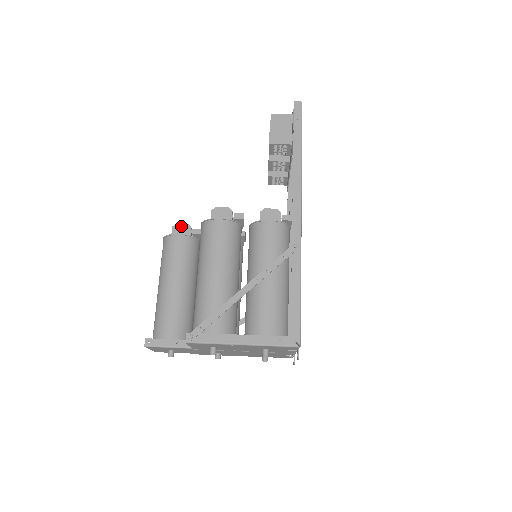
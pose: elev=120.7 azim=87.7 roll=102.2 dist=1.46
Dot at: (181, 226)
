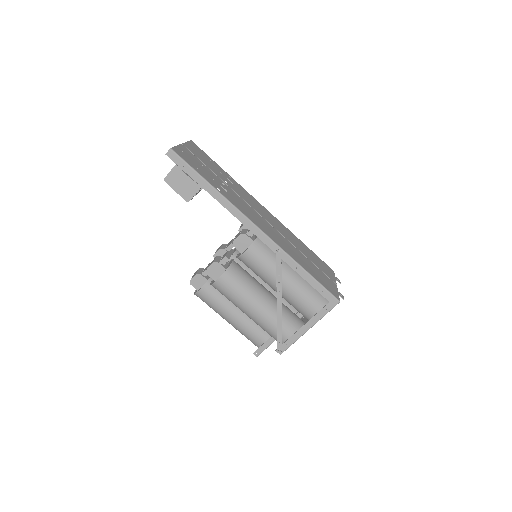
Dot at: (194, 279)
